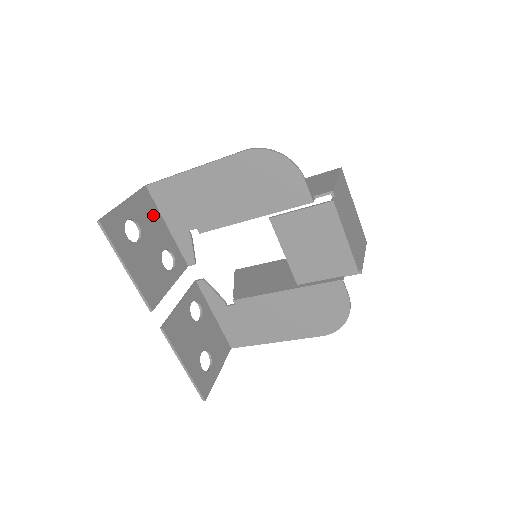
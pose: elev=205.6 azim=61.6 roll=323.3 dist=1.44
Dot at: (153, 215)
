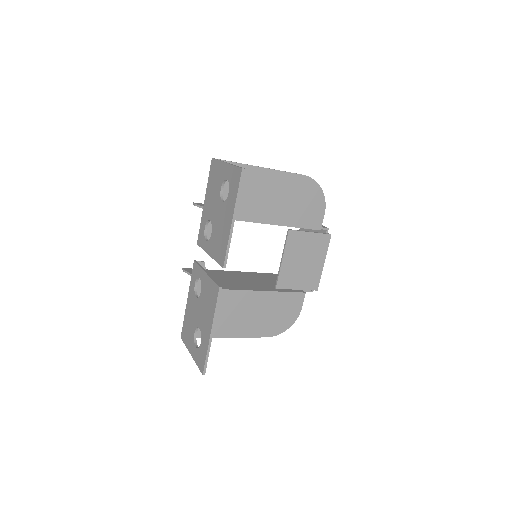
Dot at: occluded
